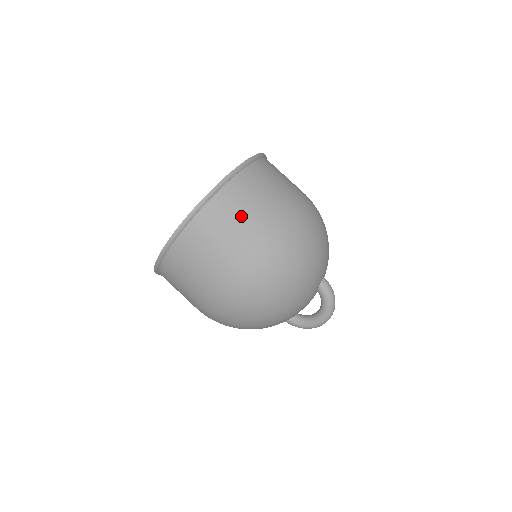
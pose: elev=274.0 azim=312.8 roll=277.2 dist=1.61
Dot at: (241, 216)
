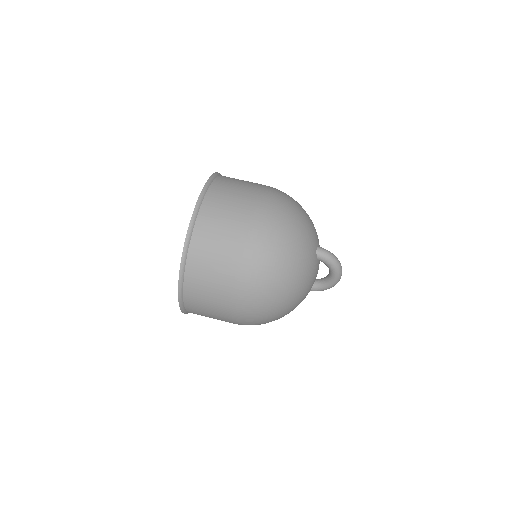
Dot at: (218, 251)
